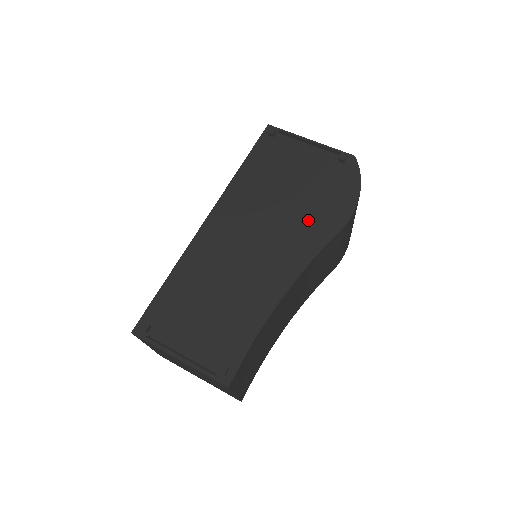
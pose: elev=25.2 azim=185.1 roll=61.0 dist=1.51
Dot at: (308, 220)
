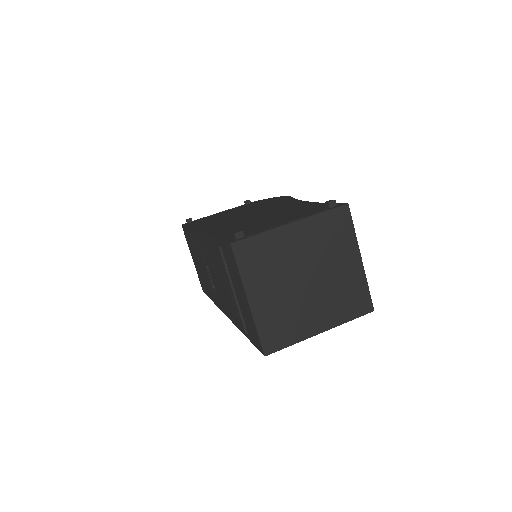
Dot at: (267, 204)
